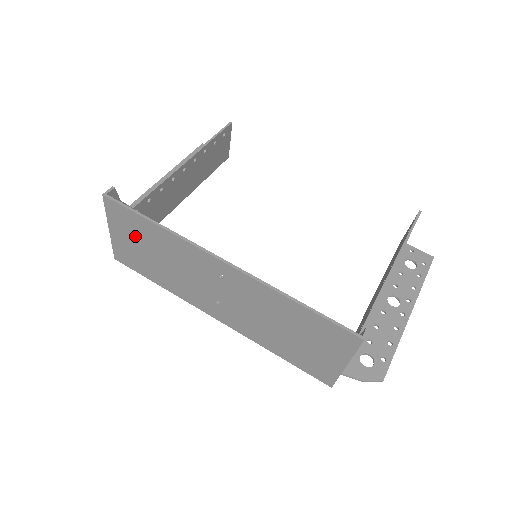
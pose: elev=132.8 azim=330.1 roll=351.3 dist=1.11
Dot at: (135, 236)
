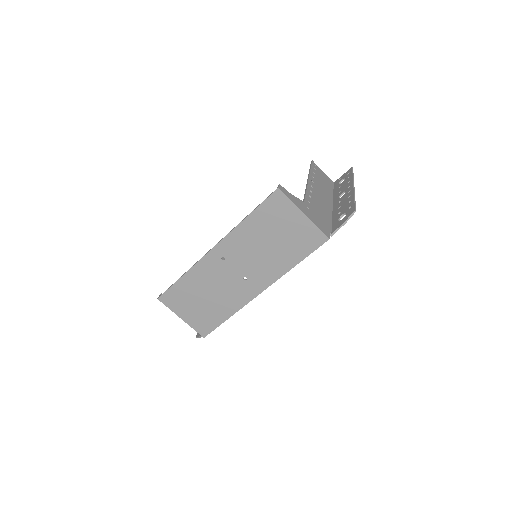
Dot at: (188, 301)
